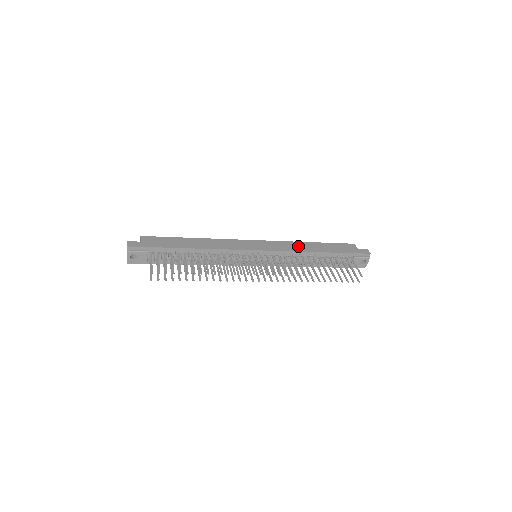
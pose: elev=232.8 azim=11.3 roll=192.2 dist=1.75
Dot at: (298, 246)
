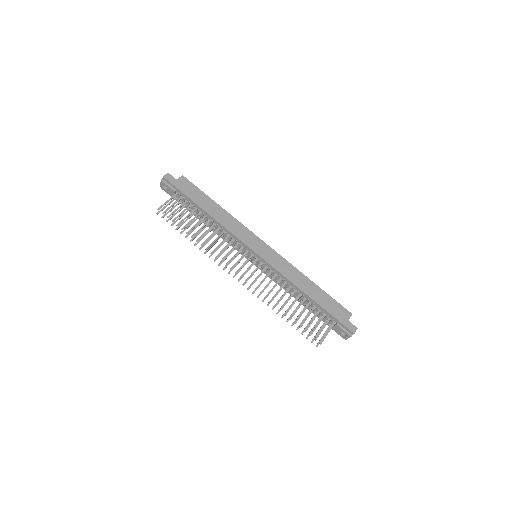
Dot at: (296, 276)
